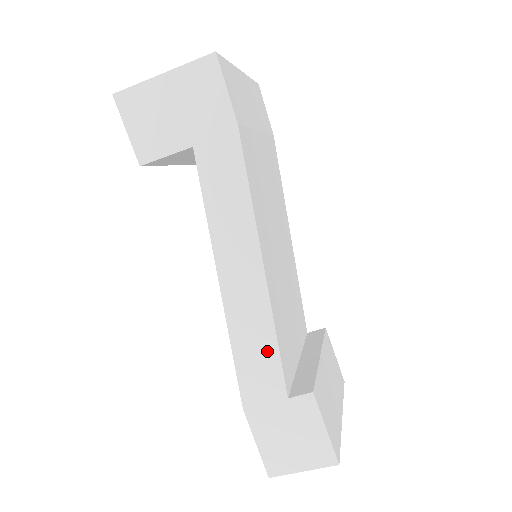
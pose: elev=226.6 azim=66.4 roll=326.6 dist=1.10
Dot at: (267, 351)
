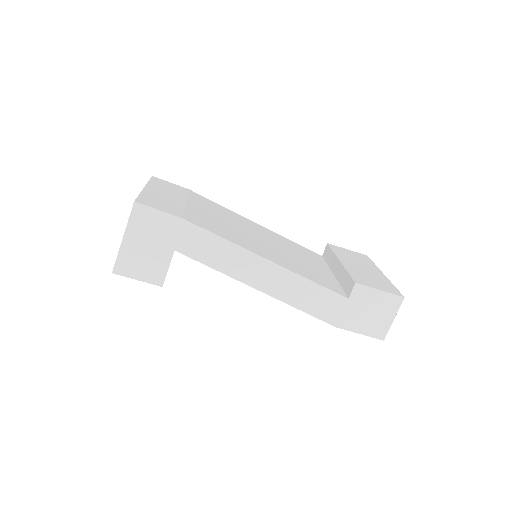
Dot at: (315, 291)
